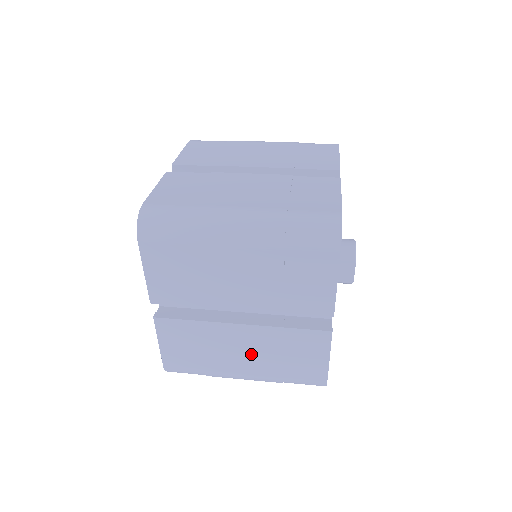
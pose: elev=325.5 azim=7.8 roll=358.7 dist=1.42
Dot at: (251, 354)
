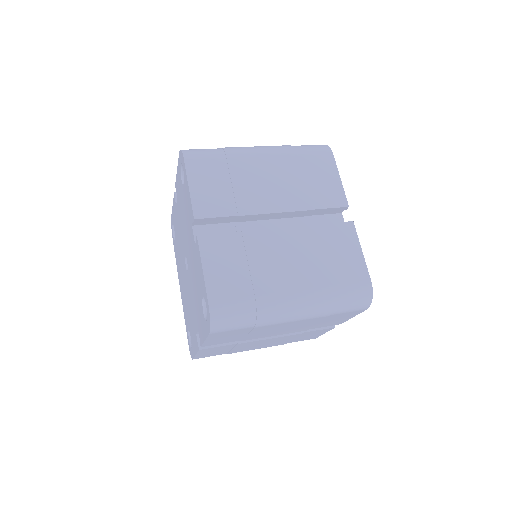
Dot at: (296, 261)
